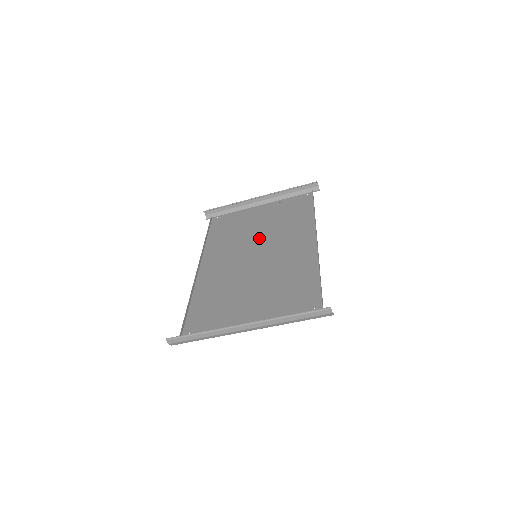
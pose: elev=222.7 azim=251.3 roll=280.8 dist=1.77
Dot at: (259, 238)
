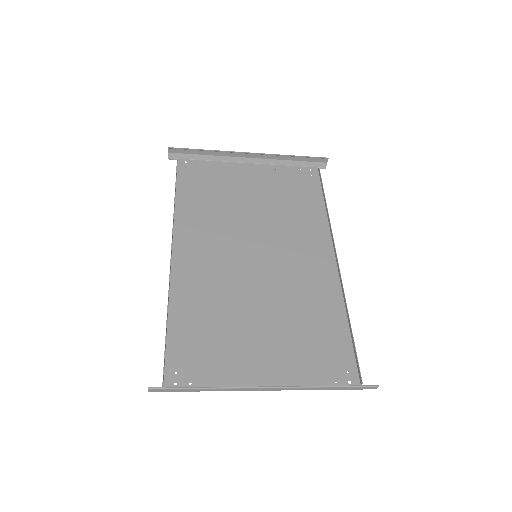
Dot at: (256, 224)
